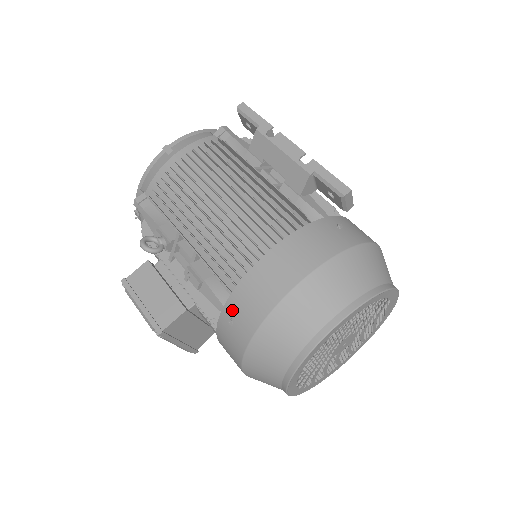
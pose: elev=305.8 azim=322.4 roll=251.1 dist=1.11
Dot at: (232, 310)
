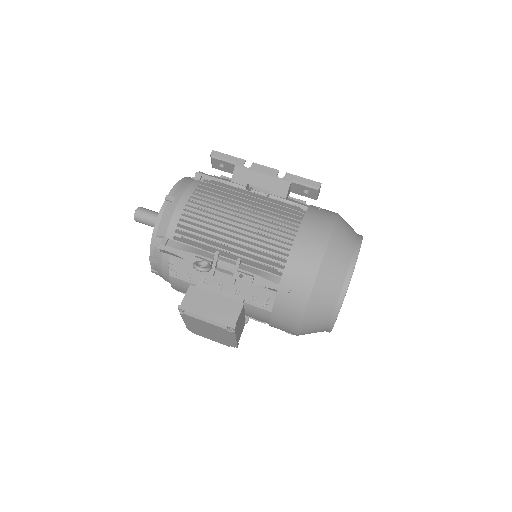
Dot at: (288, 283)
